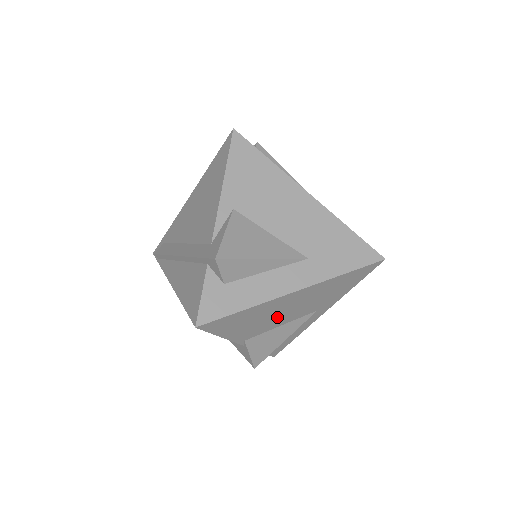
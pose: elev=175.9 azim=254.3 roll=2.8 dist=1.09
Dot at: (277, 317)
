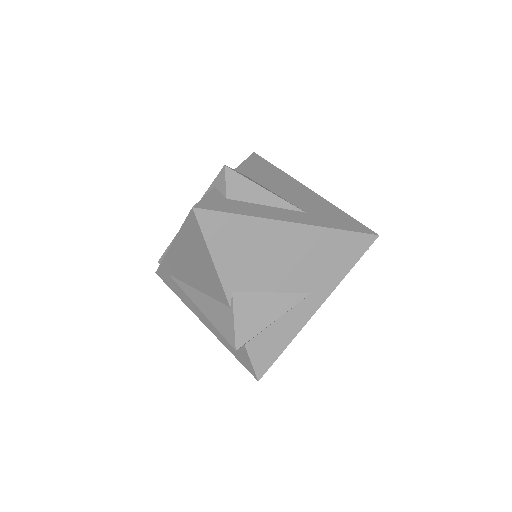
Dot at: (270, 266)
